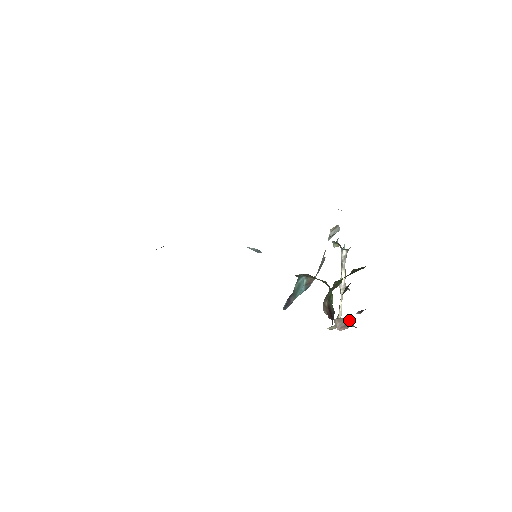
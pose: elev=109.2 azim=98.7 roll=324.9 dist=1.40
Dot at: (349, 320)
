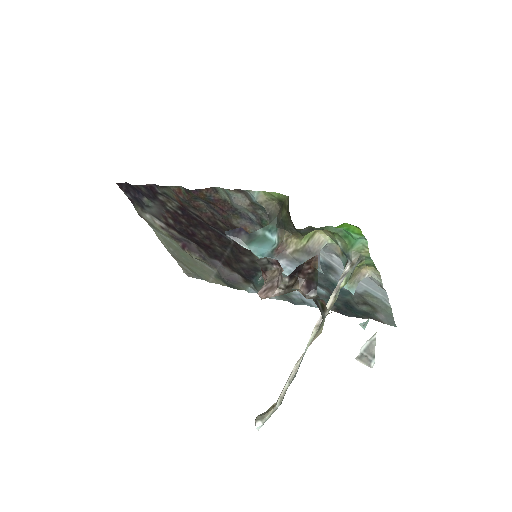
Dot at: occluded
